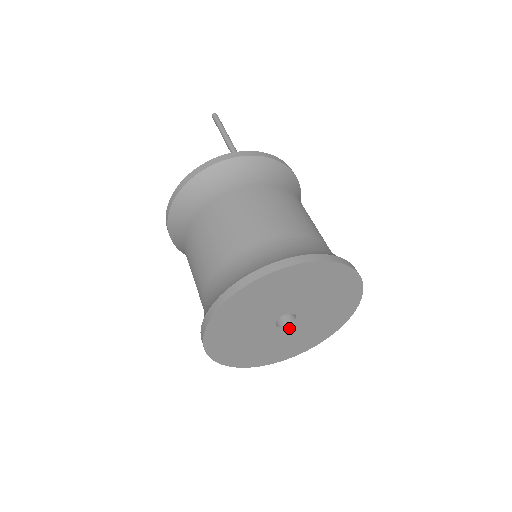
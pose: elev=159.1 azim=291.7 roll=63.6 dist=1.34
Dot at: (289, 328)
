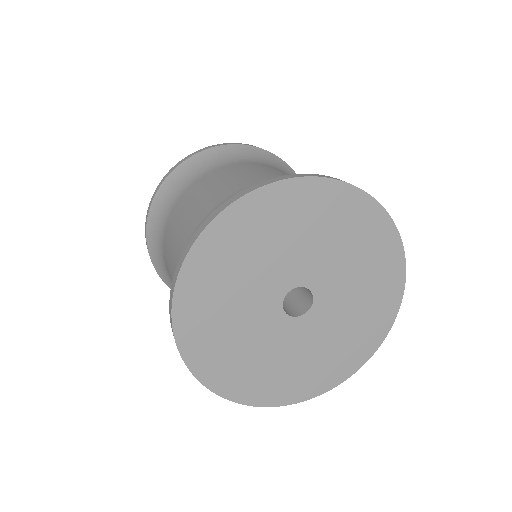
Dot at: (306, 322)
